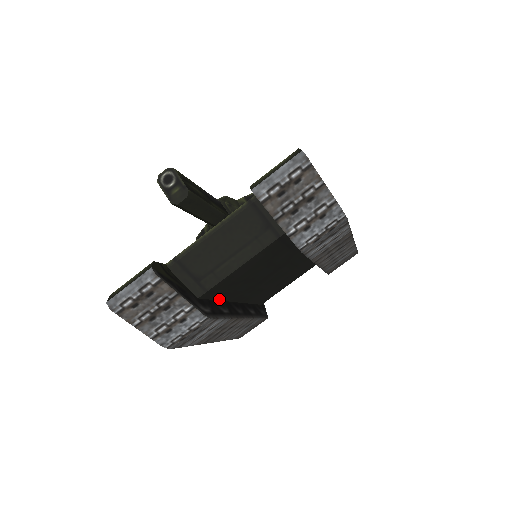
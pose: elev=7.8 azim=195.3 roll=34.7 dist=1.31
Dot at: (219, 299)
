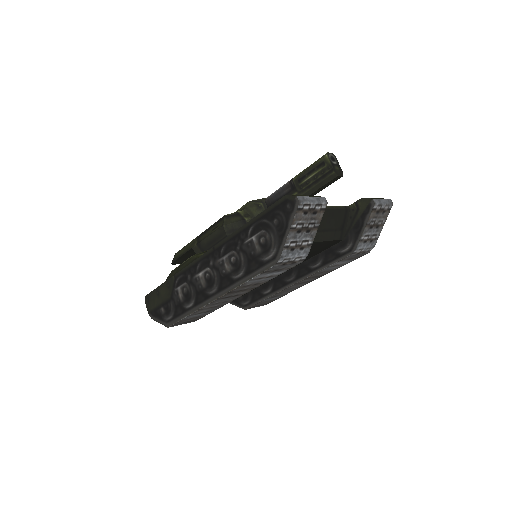
Dot at: occluded
